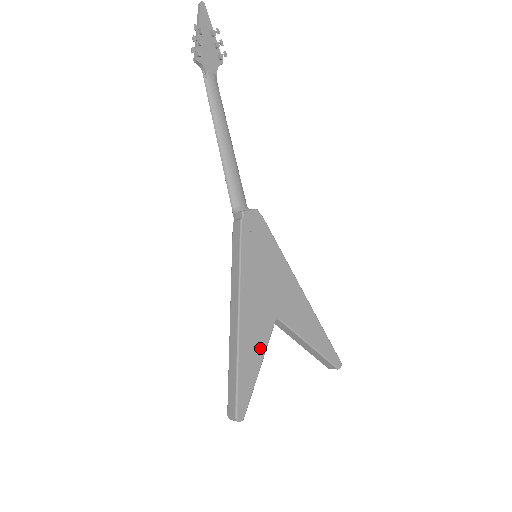
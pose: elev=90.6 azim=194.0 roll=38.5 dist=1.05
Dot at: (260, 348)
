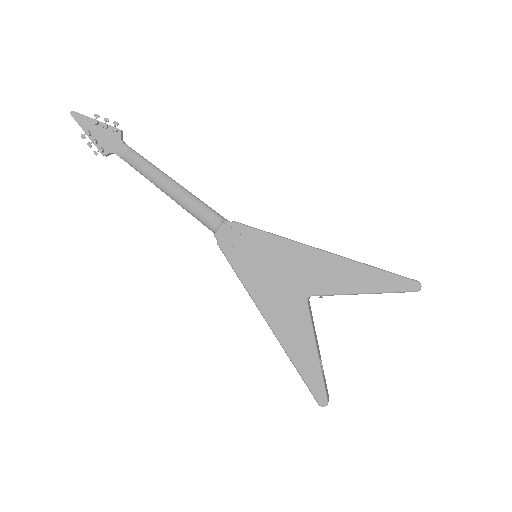
Dot at: (306, 335)
